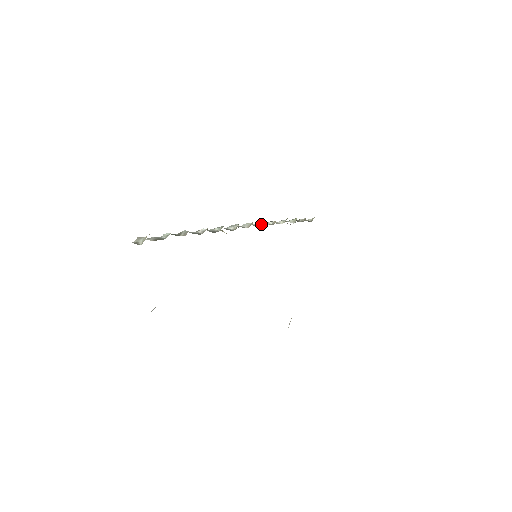
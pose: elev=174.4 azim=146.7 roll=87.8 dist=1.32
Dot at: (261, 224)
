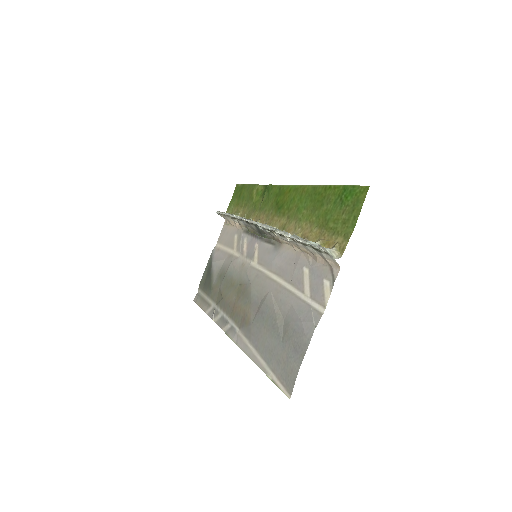
Dot at: occluded
